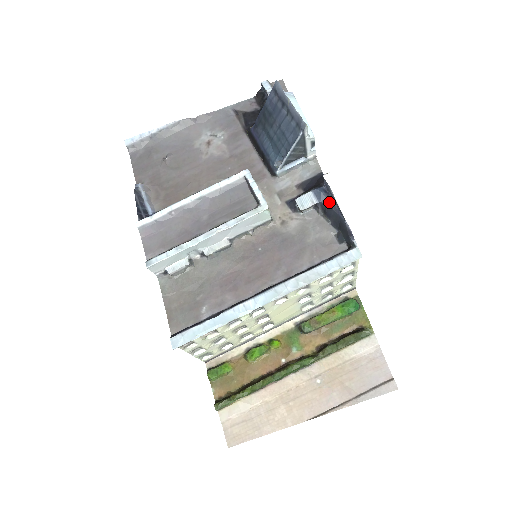
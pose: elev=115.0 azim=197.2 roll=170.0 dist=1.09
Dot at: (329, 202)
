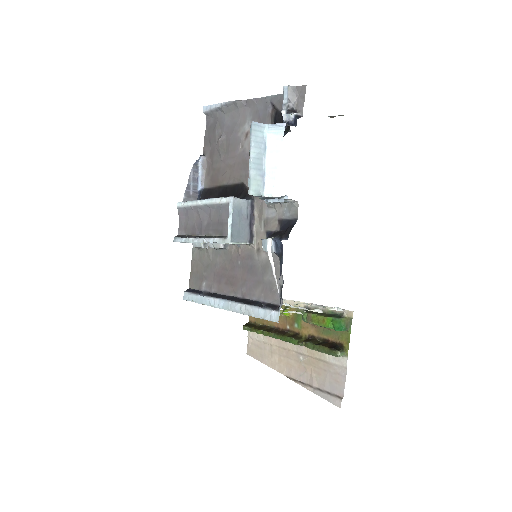
Dot at: (280, 258)
